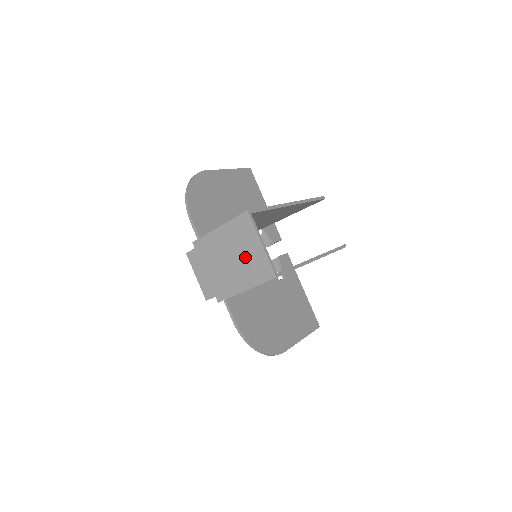
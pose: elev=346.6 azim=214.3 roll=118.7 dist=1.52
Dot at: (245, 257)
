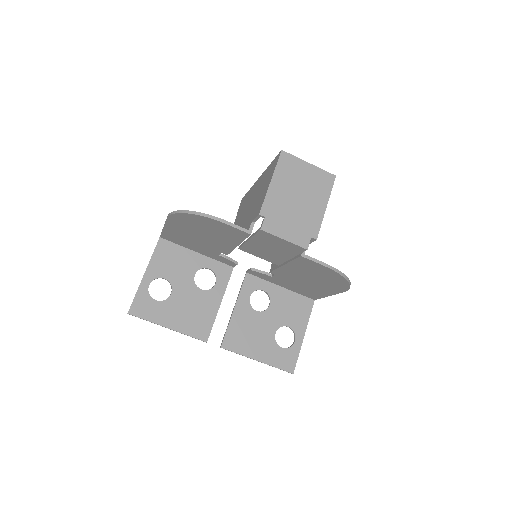
Dot at: (307, 183)
